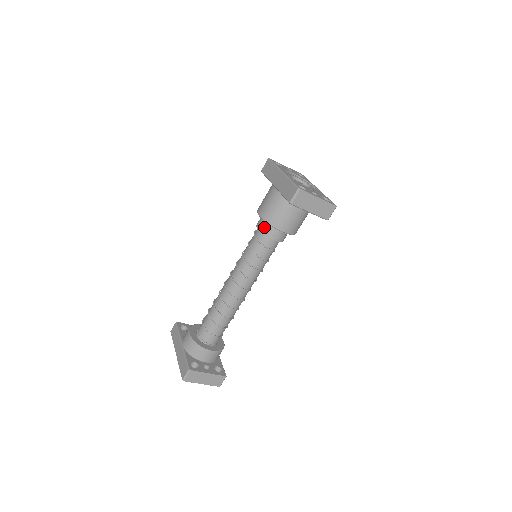
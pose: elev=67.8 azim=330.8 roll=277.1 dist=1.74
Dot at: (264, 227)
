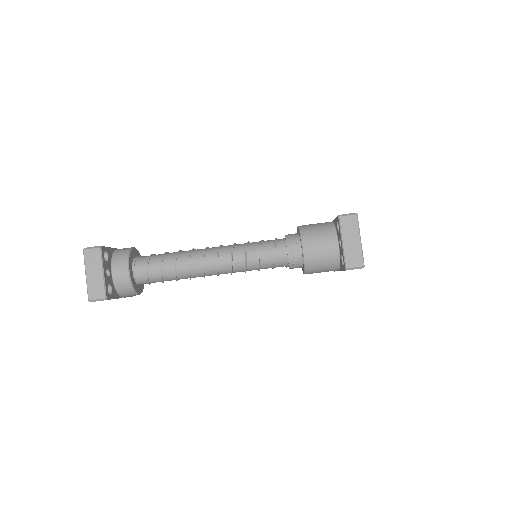
Dot at: (292, 235)
